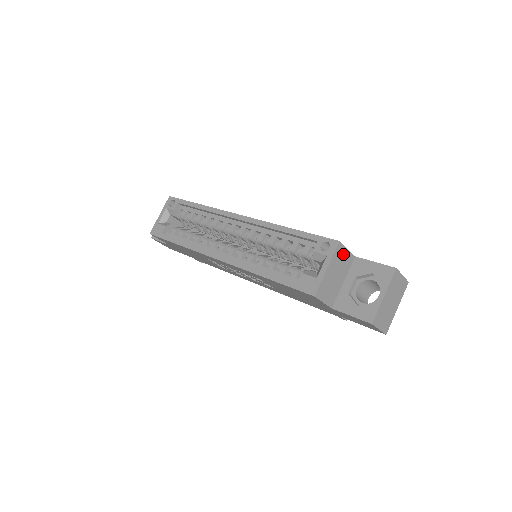
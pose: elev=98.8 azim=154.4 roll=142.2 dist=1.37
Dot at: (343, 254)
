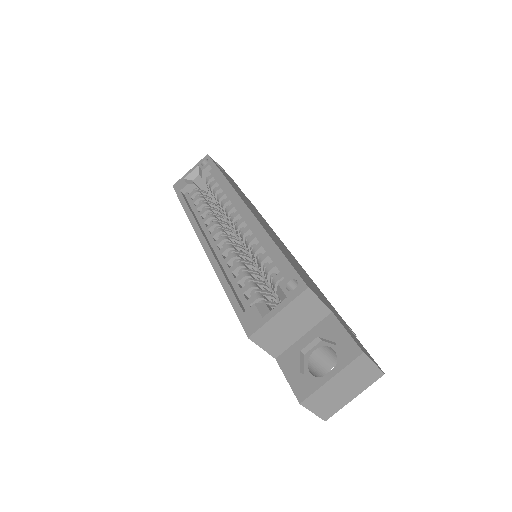
Dot at: (311, 303)
